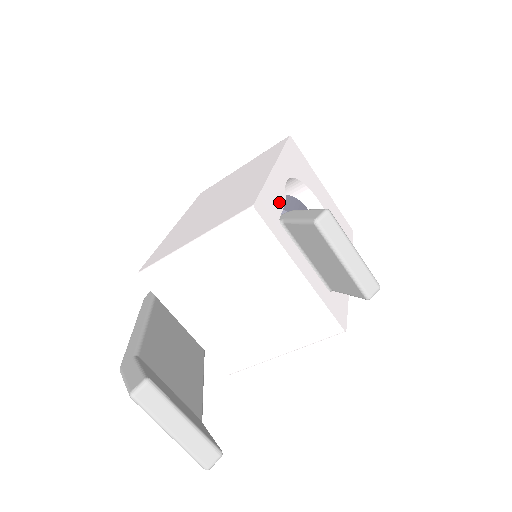
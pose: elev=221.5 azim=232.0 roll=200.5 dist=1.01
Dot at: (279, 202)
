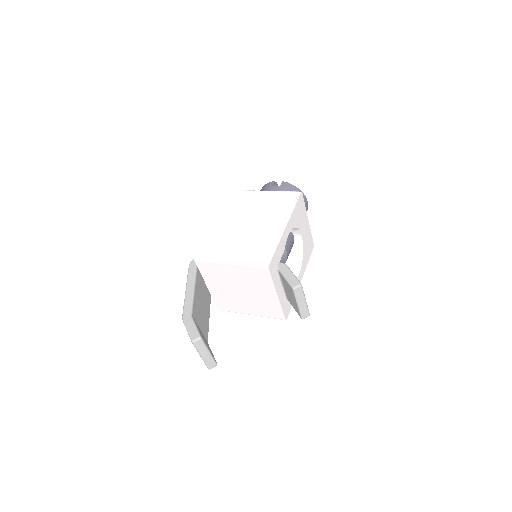
Dot at: (281, 254)
